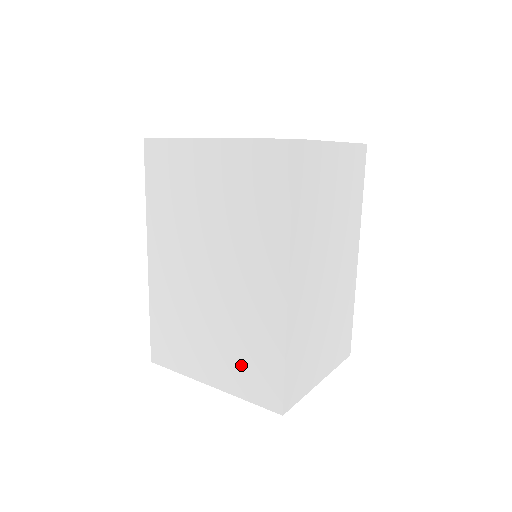
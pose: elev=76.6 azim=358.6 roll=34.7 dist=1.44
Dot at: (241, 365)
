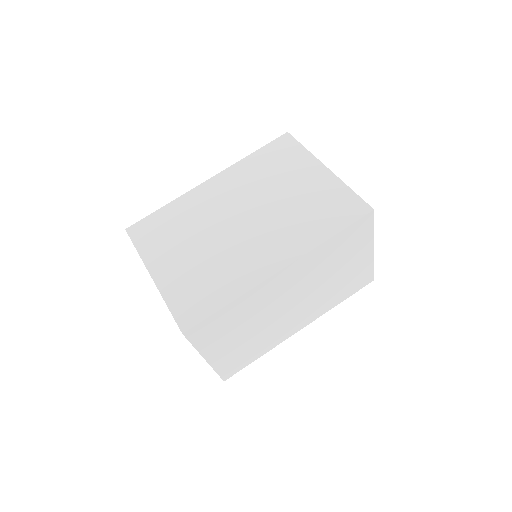
Dot at: (192, 283)
